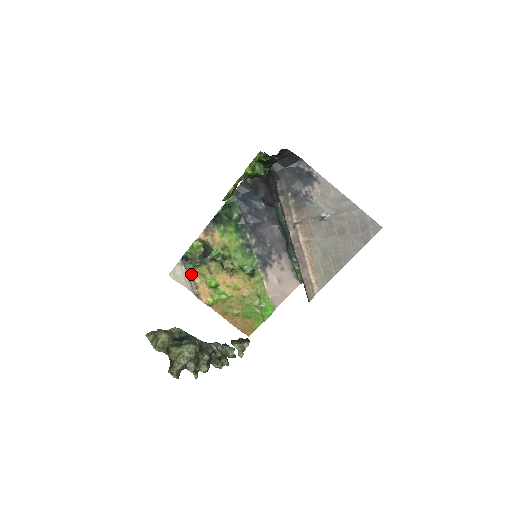
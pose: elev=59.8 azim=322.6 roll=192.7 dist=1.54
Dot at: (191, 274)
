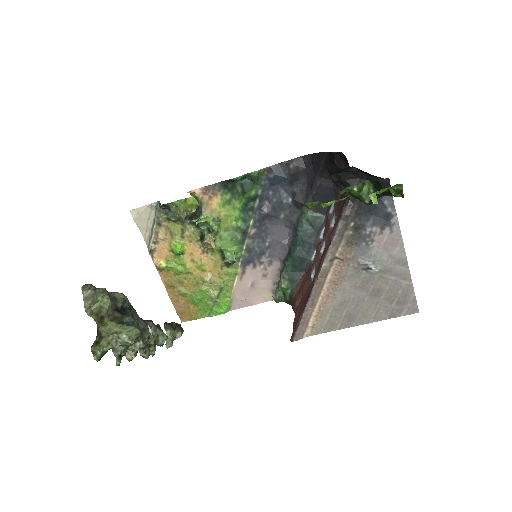
Dot at: (158, 225)
